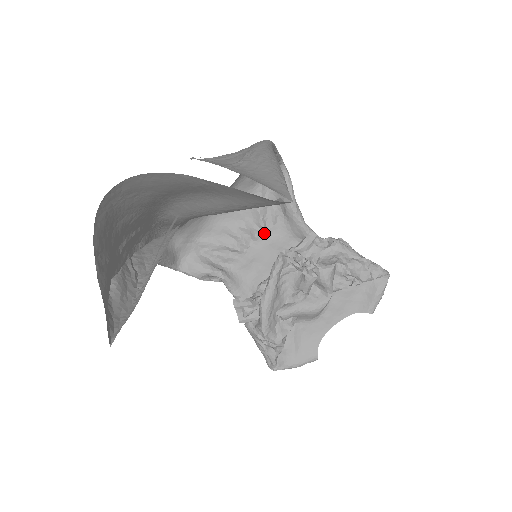
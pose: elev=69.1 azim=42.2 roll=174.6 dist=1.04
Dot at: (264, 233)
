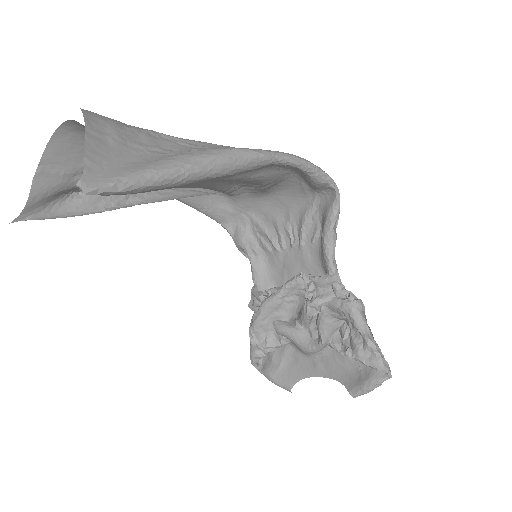
Dot at: (300, 246)
